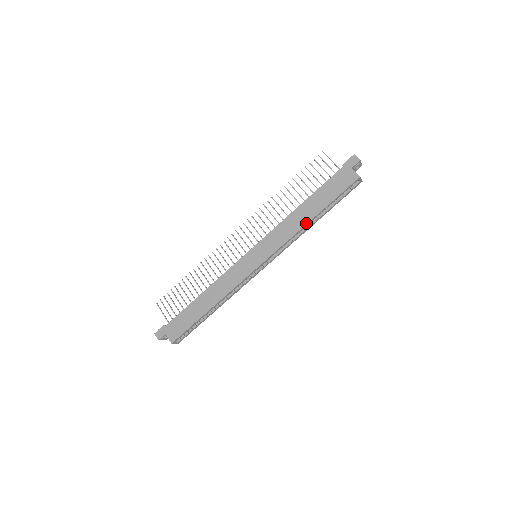
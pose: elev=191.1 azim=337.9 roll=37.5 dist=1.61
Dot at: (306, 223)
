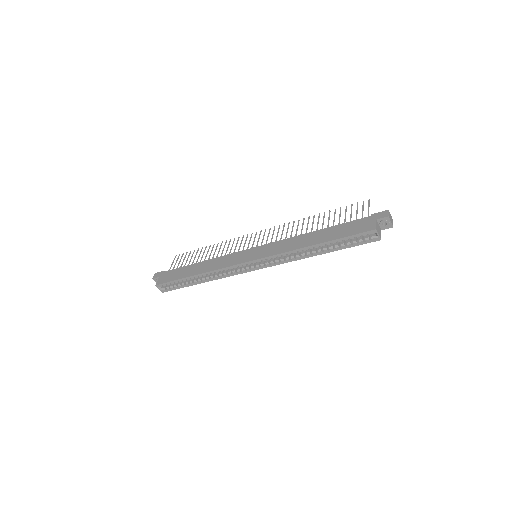
Dot at: (305, 246)
